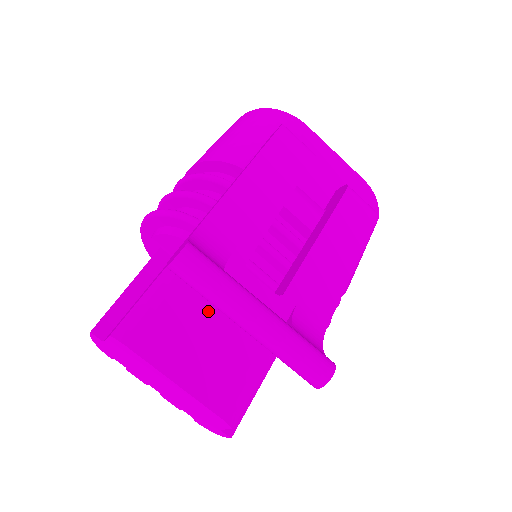
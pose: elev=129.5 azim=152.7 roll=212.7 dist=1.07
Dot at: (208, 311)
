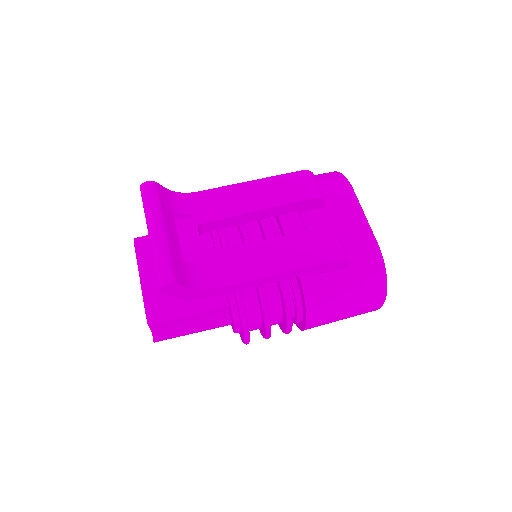
Dot at: occluded
